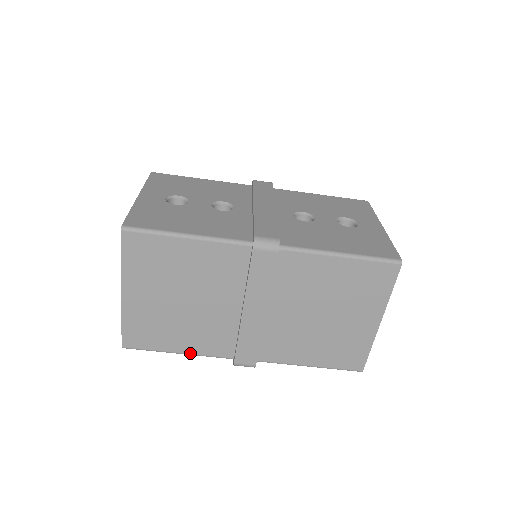
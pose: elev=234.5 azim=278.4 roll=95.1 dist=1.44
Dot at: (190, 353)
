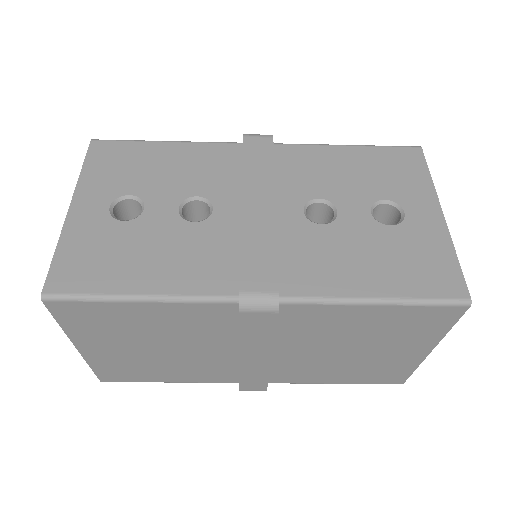
Dot at: (184, 382)
